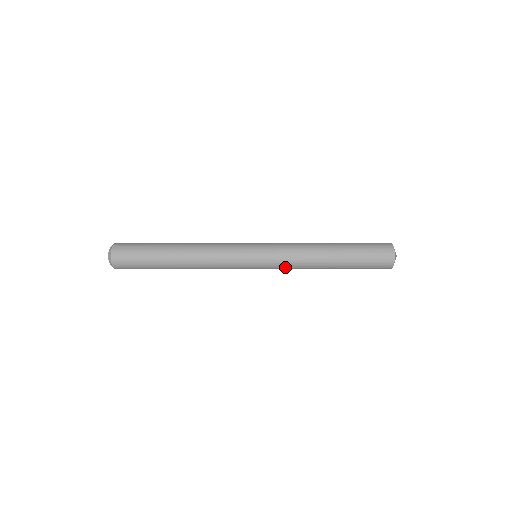
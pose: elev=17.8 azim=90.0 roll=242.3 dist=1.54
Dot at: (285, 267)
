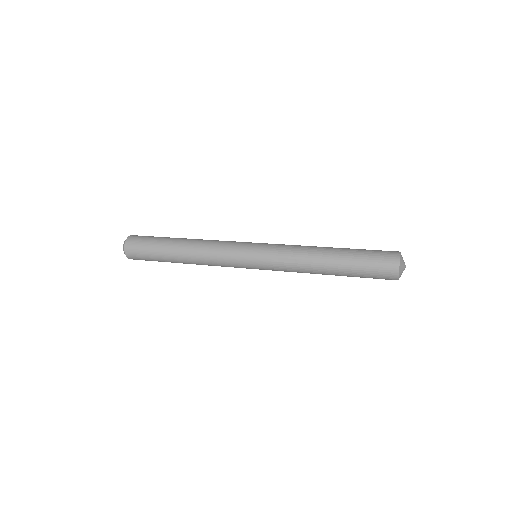
Dot at: (282, 270)
